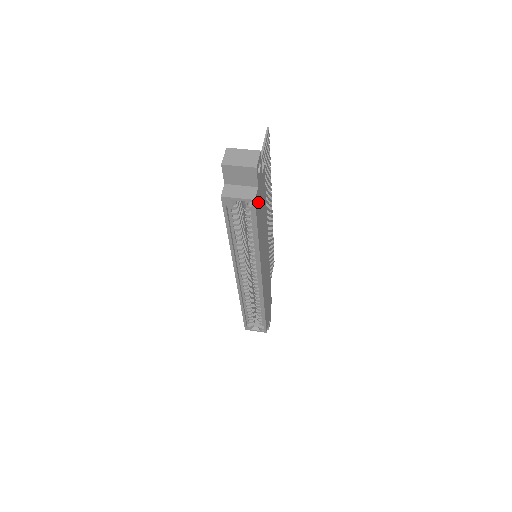
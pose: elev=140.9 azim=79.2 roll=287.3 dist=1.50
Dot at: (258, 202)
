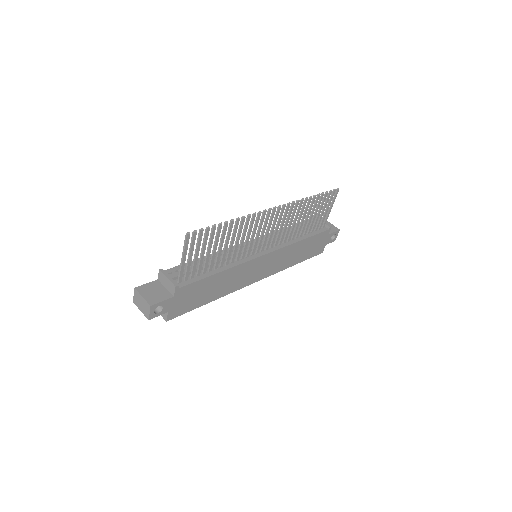
Dot at: (180, 308)
